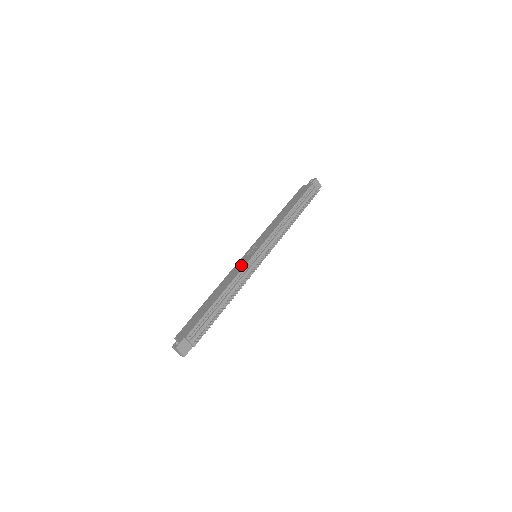
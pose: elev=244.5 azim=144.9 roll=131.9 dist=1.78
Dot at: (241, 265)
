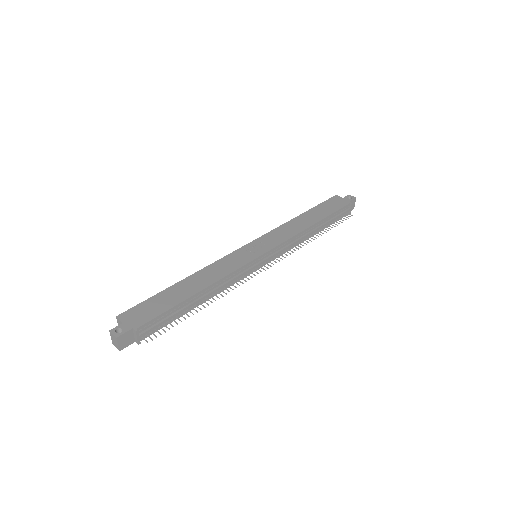
Dot at: (238, 261)
